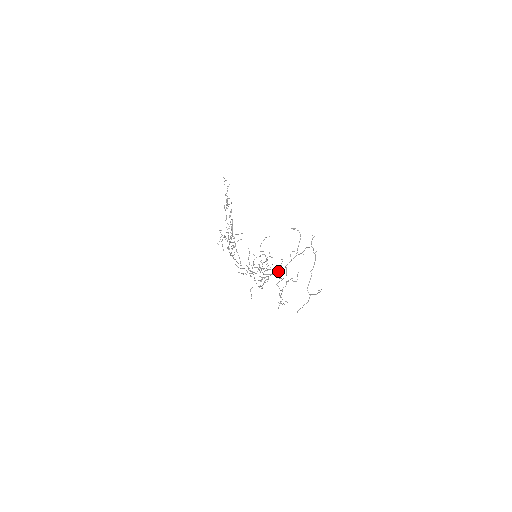
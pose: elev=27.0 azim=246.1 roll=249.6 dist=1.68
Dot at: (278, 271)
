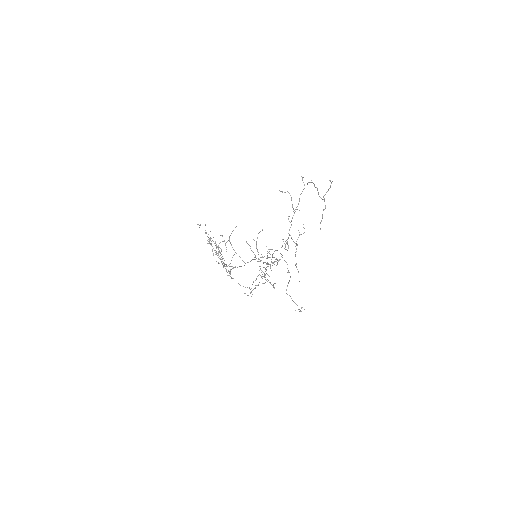
Dot at: occluded
